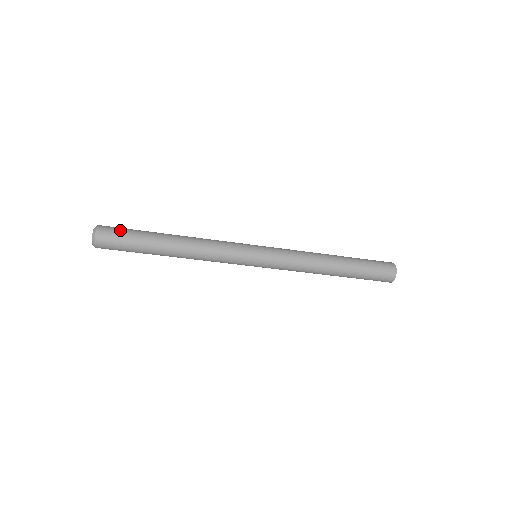
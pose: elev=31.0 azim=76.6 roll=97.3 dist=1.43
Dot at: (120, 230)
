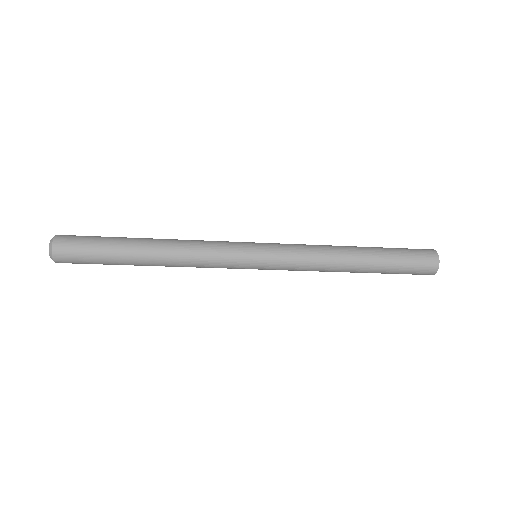
Dot at: (84, 236)
